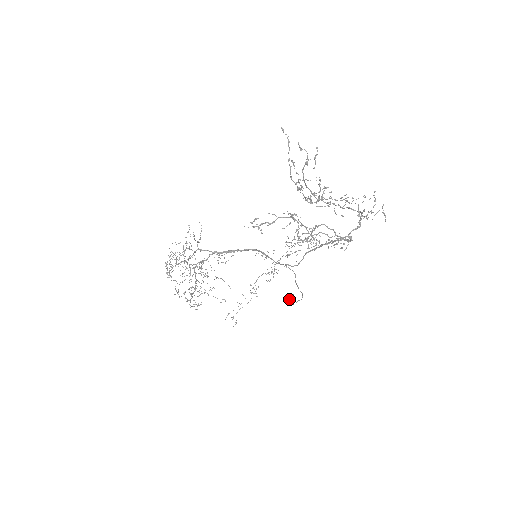
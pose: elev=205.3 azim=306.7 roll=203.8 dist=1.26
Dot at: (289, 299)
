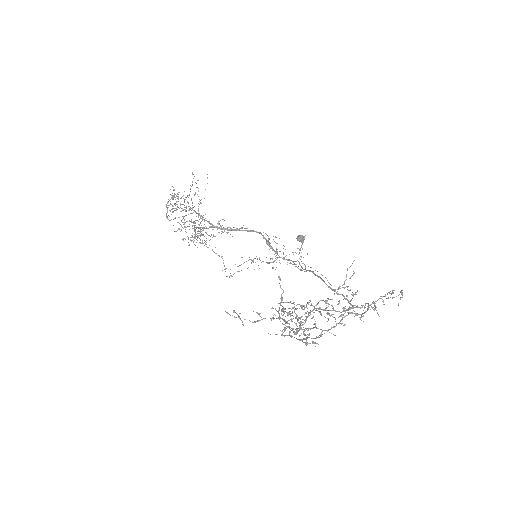
Dot at: (300, 237)
